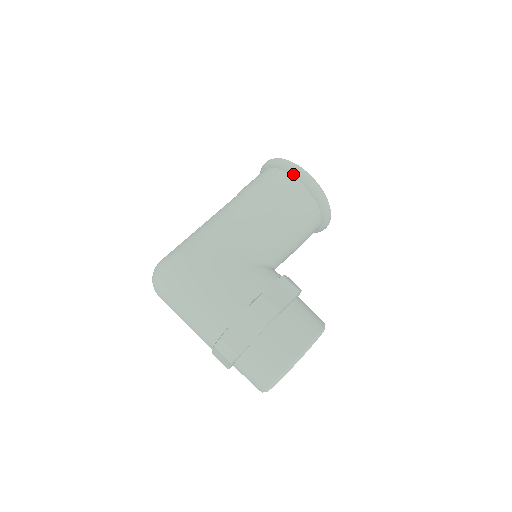
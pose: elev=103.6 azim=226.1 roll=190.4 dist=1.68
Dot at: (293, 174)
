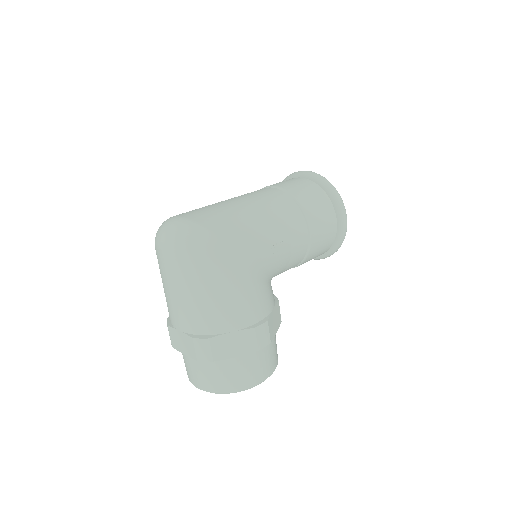
Dot at: (338, 213)
